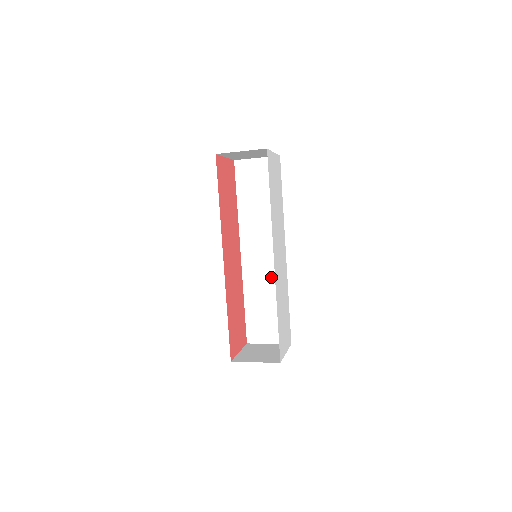
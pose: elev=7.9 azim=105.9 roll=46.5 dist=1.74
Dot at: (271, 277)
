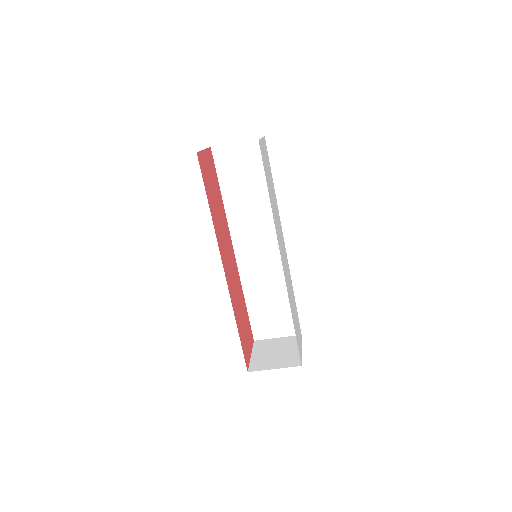
Dot at: (271, 271)
